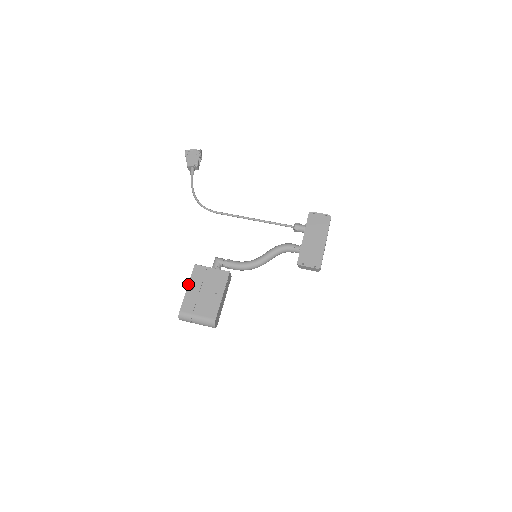
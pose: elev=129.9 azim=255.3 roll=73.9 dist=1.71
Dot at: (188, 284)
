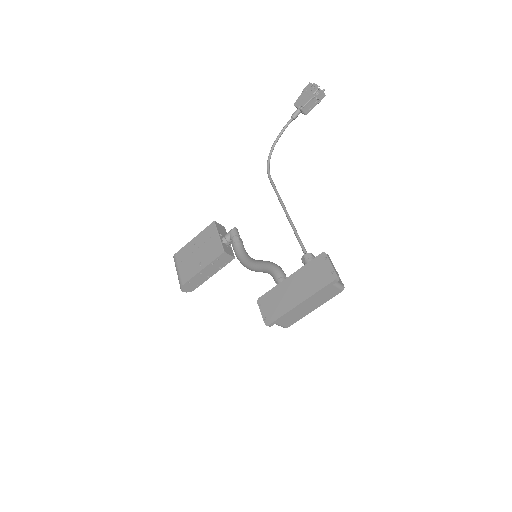
Dot at: occluded
